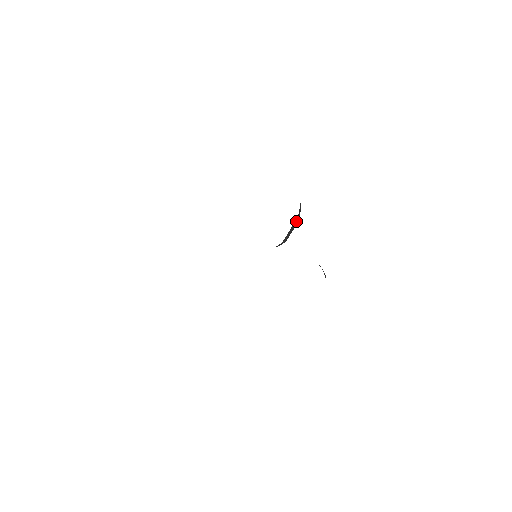
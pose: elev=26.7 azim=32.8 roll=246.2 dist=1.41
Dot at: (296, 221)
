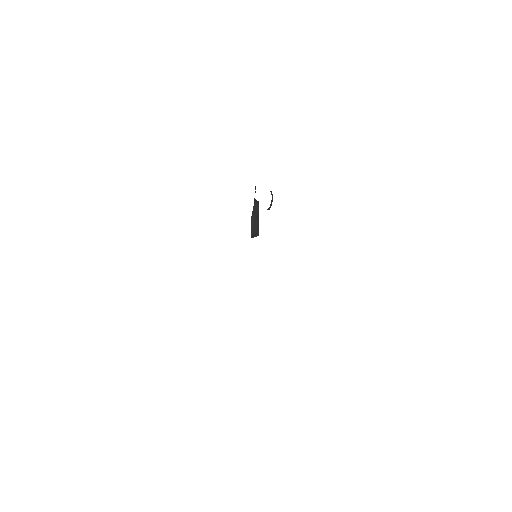
Dot at: (255, 206)
